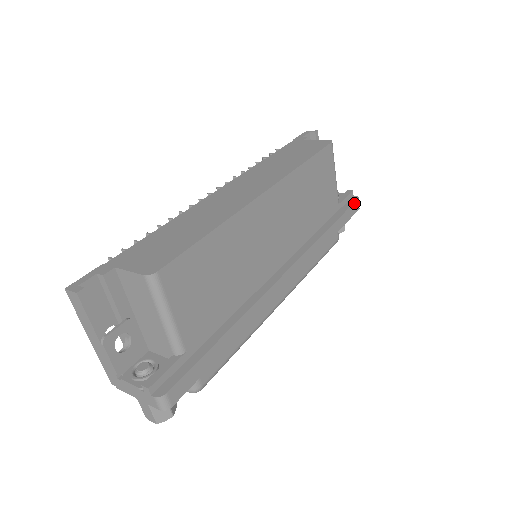
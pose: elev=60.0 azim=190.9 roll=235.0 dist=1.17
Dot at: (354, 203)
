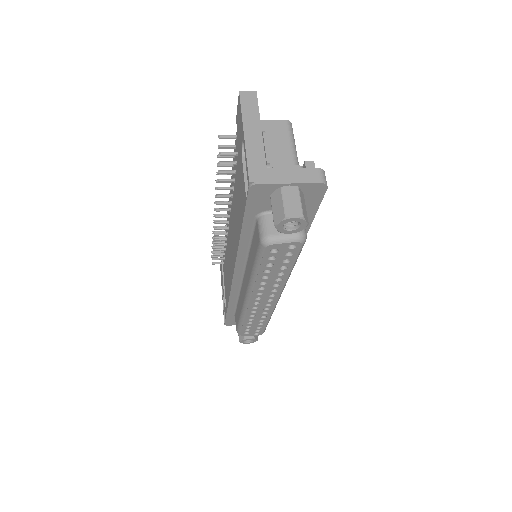
Dot at: occluded
